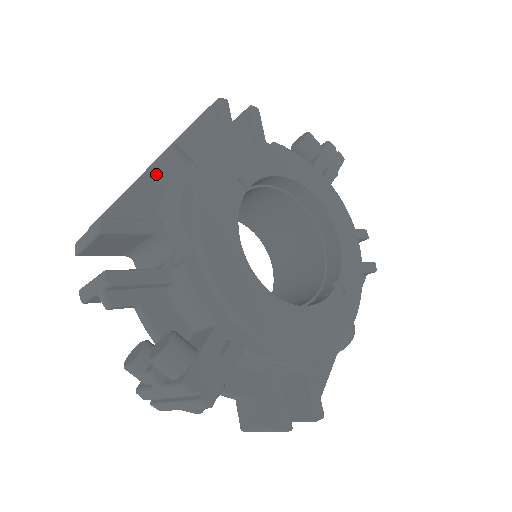
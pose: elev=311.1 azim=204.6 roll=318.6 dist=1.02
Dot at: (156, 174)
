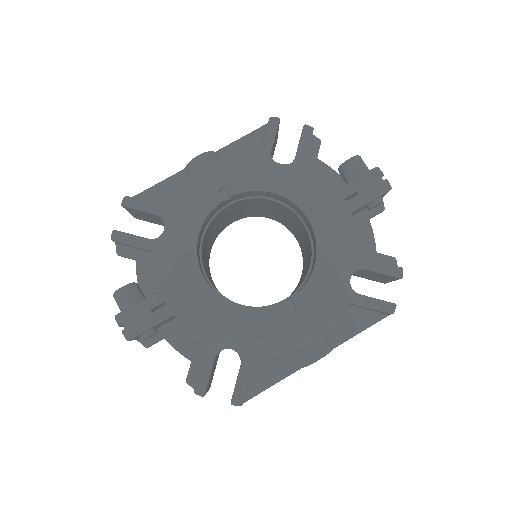
Dot at: (188, 173)
